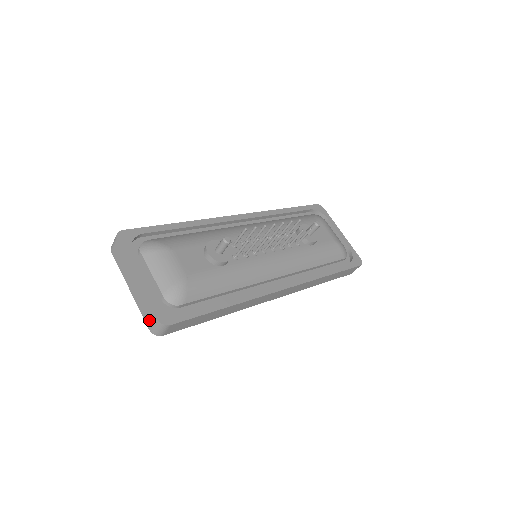
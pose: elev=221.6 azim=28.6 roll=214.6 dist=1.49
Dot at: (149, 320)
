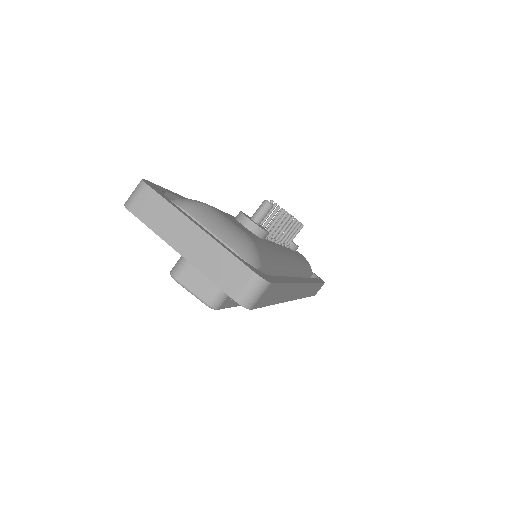
Dot at: (234, 283)
